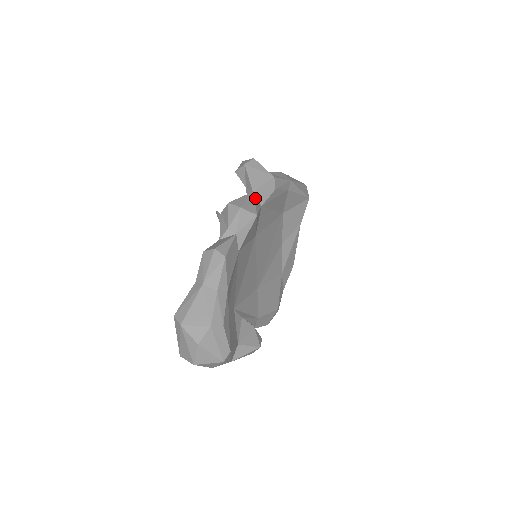
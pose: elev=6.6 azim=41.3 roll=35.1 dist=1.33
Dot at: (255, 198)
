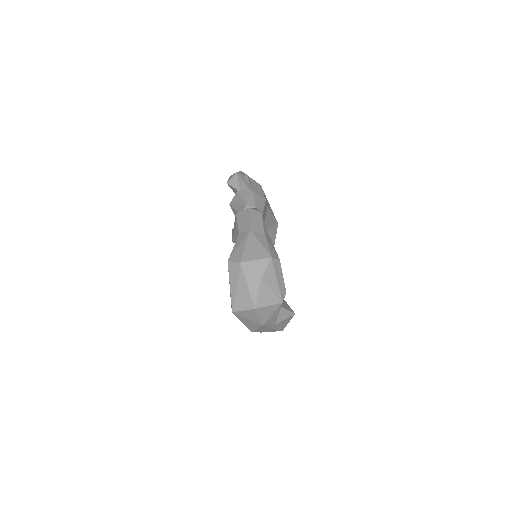
Dot at: occluded
